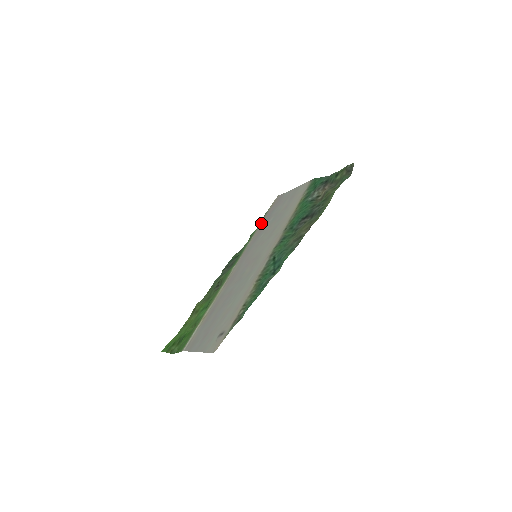
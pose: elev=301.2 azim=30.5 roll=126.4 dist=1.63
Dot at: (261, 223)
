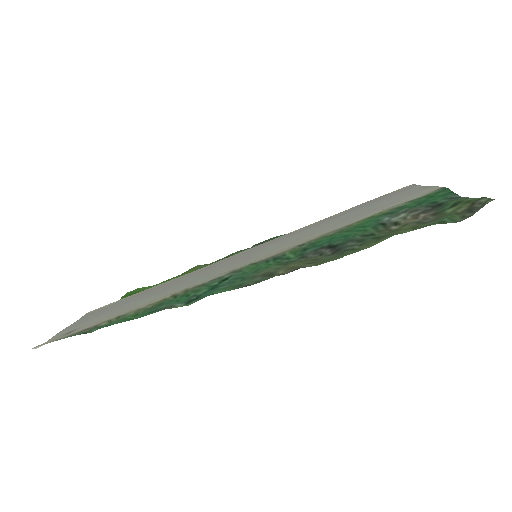
Dot at: occluded
